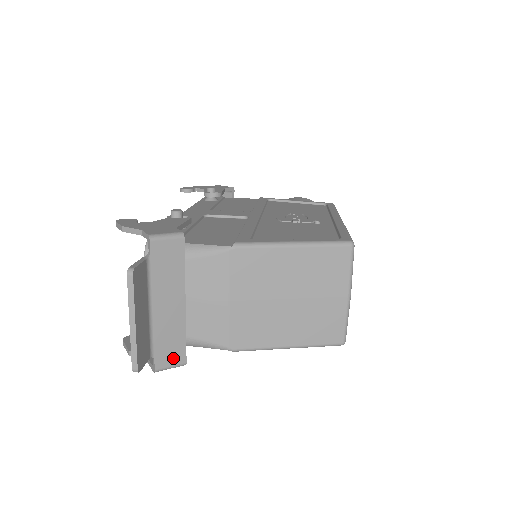
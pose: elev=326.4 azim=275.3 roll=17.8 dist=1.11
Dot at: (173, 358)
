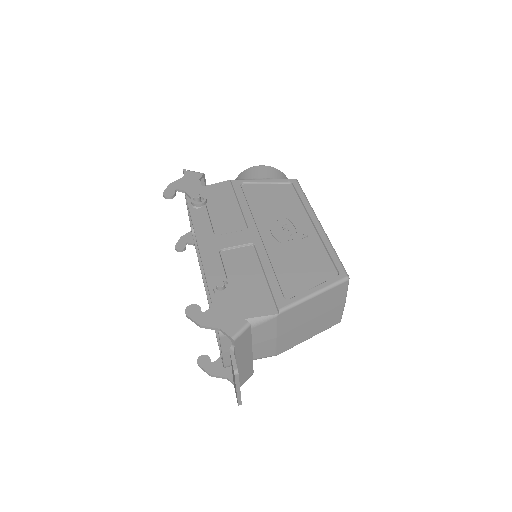
Dot at: (247, 377)
